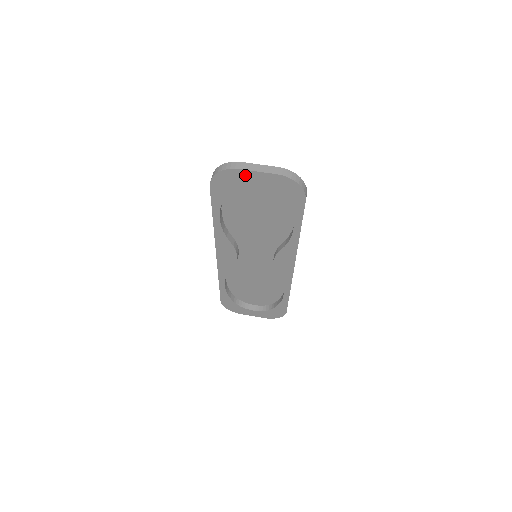
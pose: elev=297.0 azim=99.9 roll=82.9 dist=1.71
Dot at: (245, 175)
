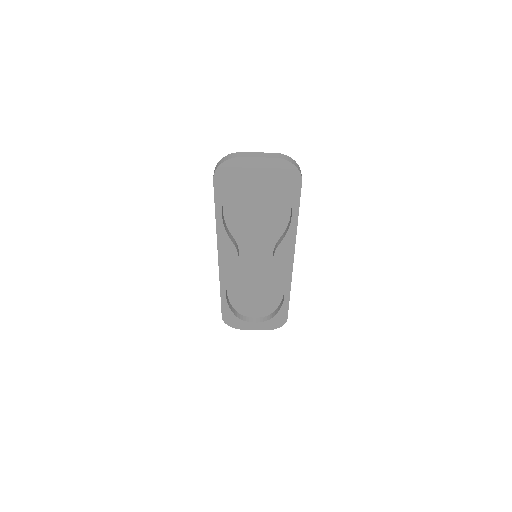
Dot at: (246, 163)
